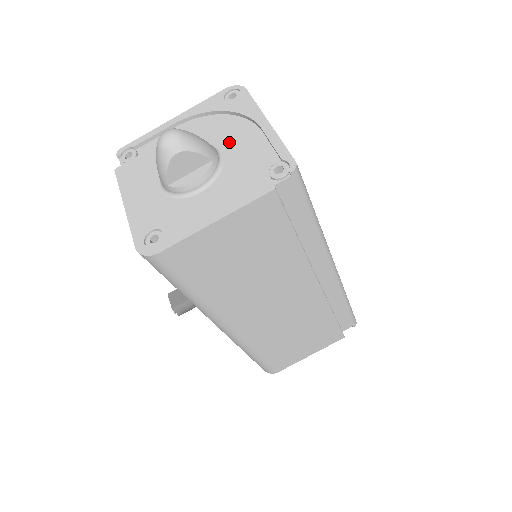
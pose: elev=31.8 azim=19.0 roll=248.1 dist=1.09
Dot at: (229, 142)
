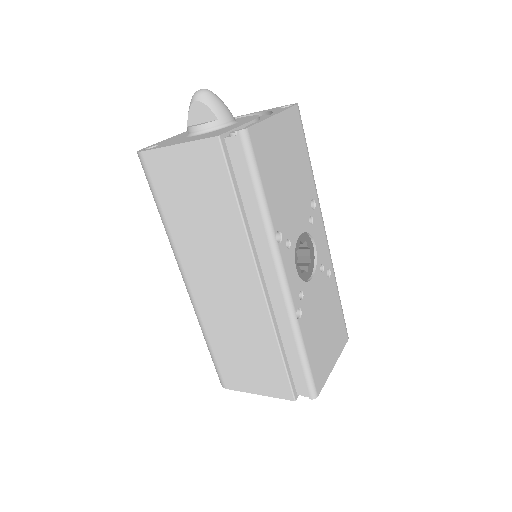
Dot at: (245, 121)
